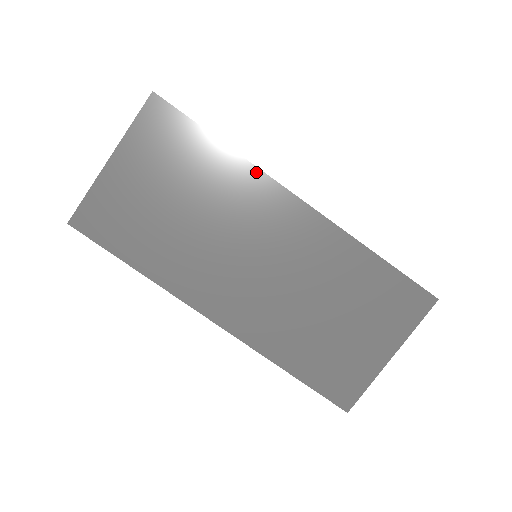
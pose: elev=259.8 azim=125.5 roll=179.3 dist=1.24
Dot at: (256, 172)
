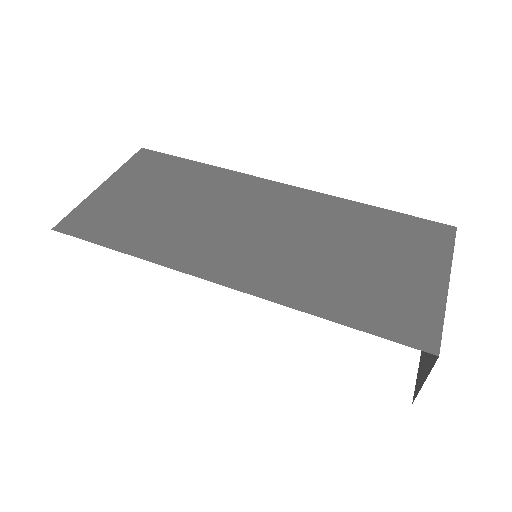
Dot at: (237, 174)
